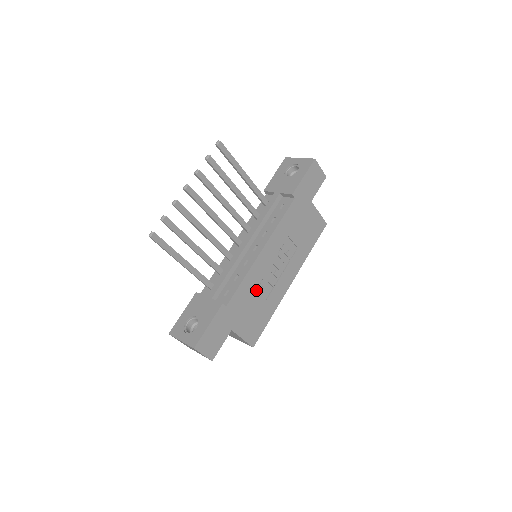
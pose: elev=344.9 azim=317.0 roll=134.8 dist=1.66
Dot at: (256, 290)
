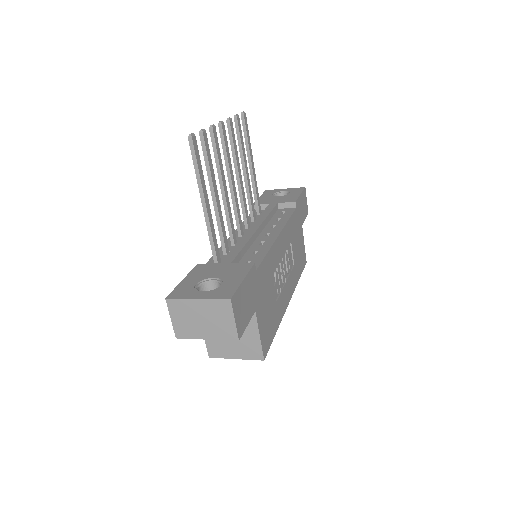
Dot at: (271, 280)
